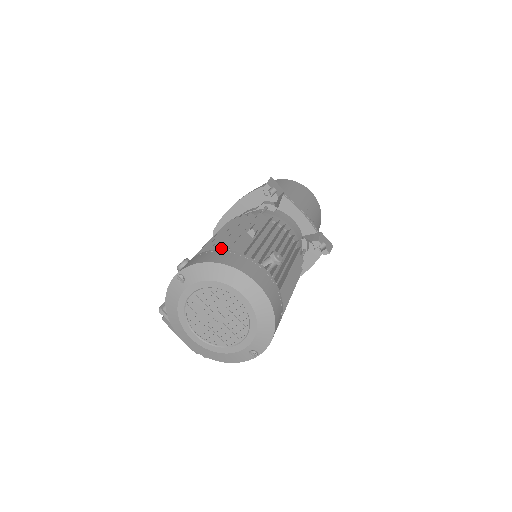
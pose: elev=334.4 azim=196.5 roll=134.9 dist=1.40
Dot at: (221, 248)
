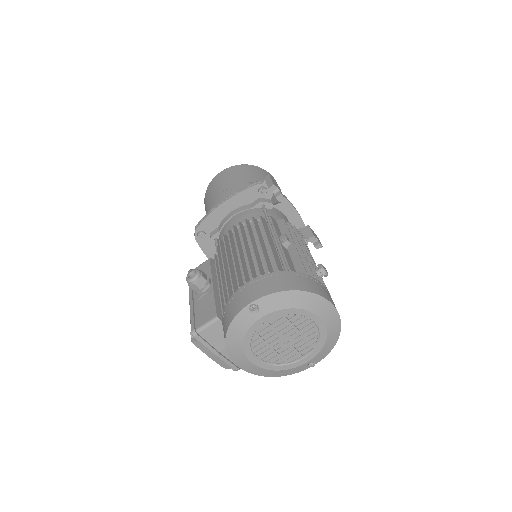
Dot at: (279, 269)
